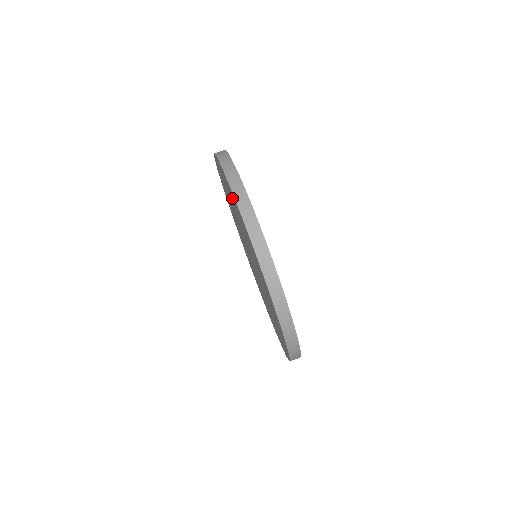
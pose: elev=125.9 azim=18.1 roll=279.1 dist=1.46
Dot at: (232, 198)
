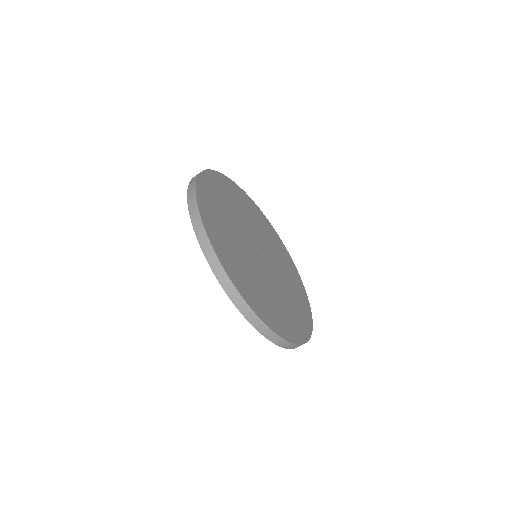
Dot at: occluded
